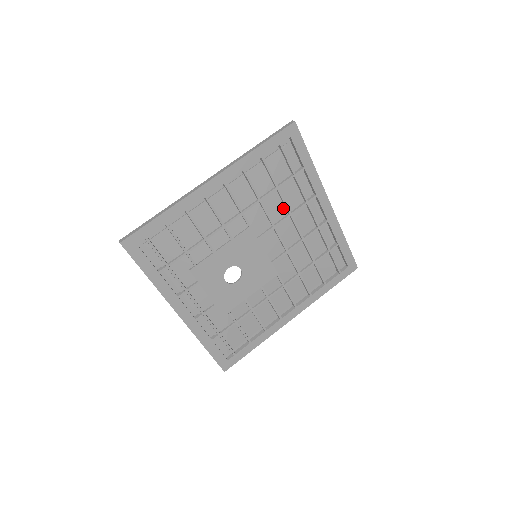
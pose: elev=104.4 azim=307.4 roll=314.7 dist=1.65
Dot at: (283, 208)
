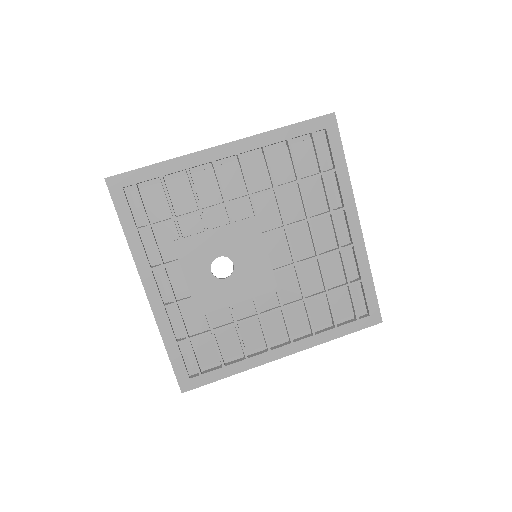
Dot at: (301, 209)
